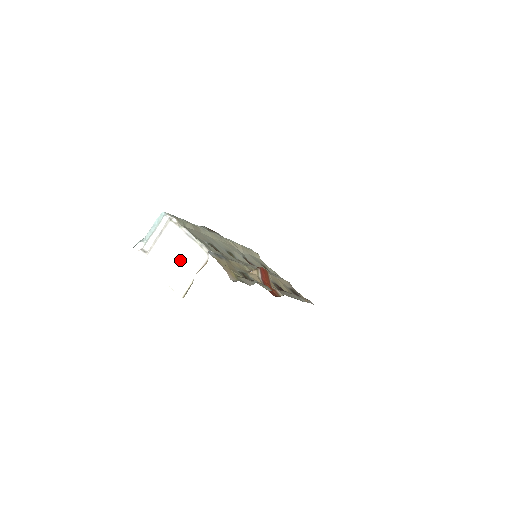
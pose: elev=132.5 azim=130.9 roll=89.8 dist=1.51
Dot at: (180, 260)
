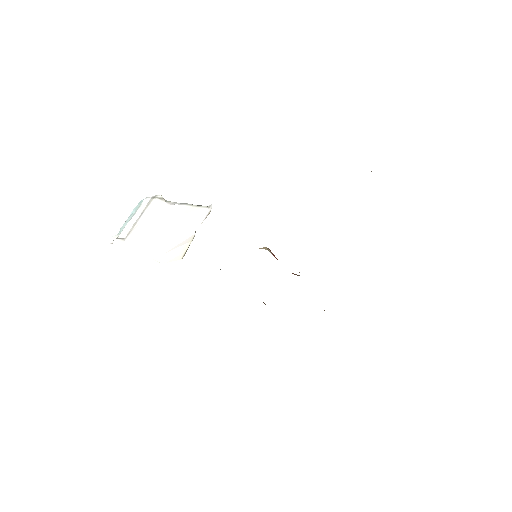
Dot at: (171, 229)
